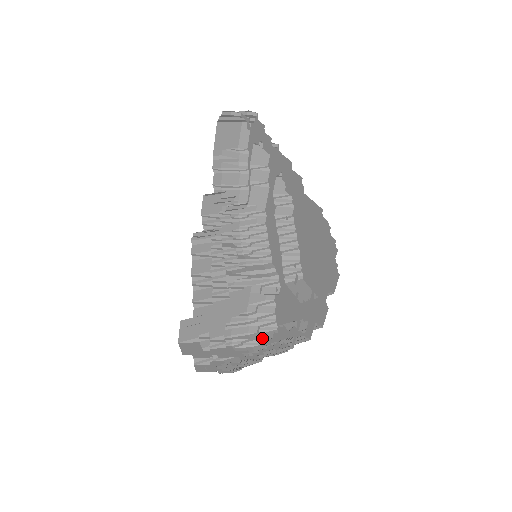
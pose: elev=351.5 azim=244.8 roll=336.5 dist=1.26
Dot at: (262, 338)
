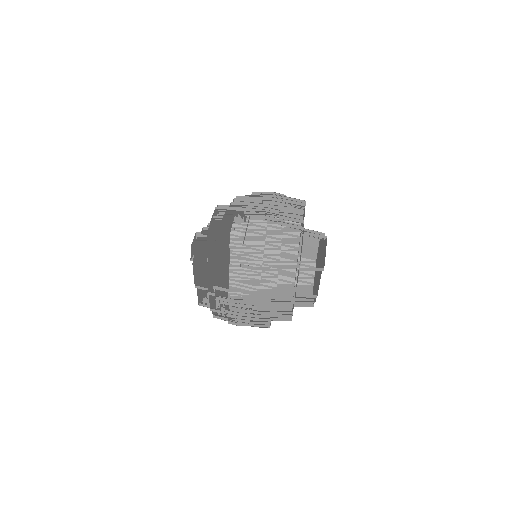
Dot at: occluded
